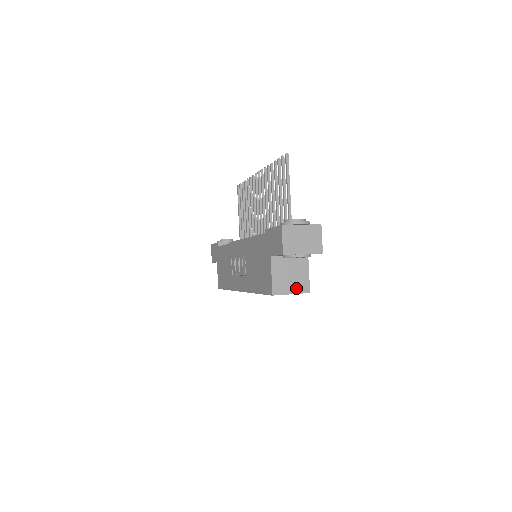
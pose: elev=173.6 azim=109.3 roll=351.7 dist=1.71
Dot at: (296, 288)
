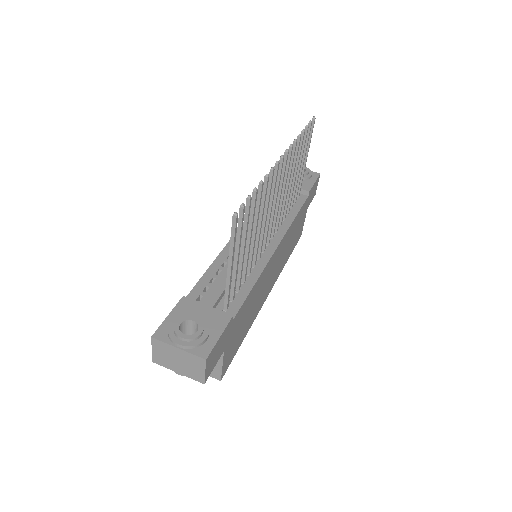
Dot at: occluded
